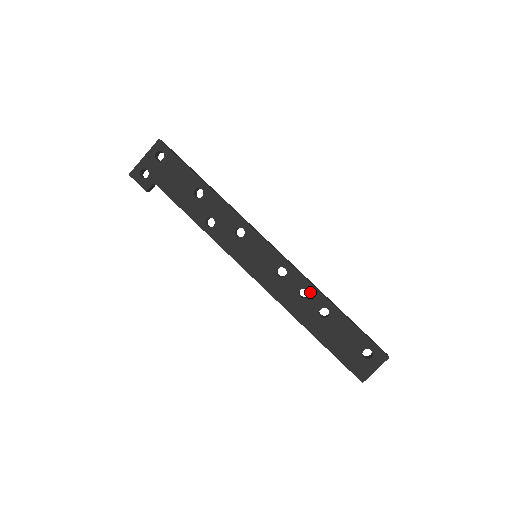
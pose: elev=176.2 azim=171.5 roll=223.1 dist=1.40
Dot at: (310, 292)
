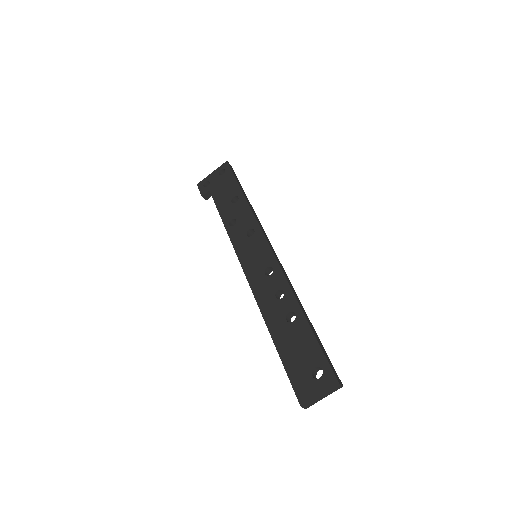
Dot at: (286, 294)
